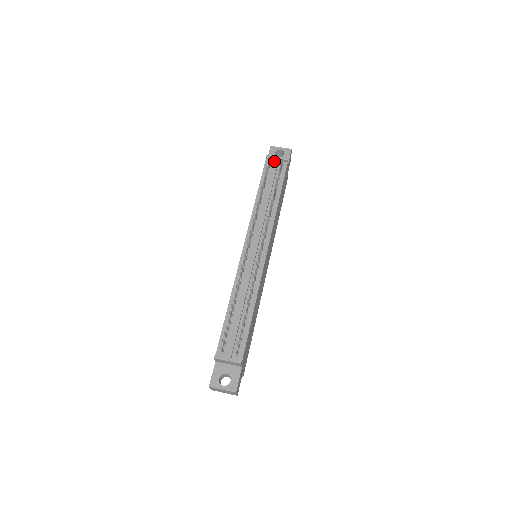
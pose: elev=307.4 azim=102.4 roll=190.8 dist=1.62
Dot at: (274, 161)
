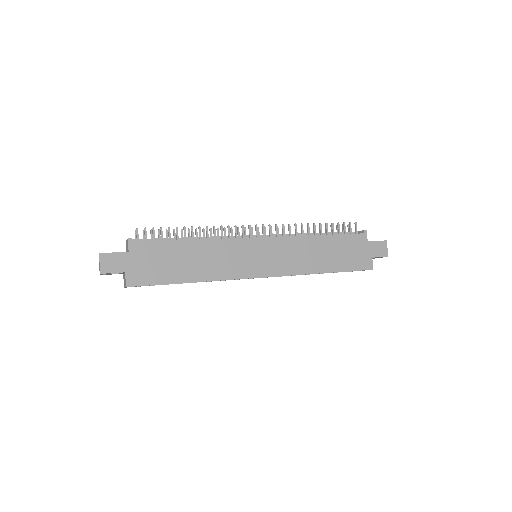
Dot at: (353, 232)
